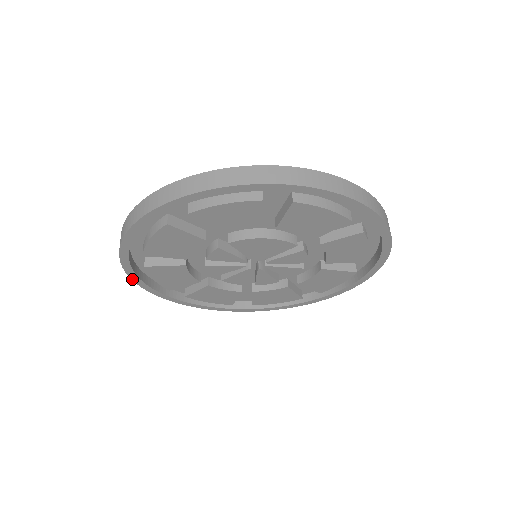
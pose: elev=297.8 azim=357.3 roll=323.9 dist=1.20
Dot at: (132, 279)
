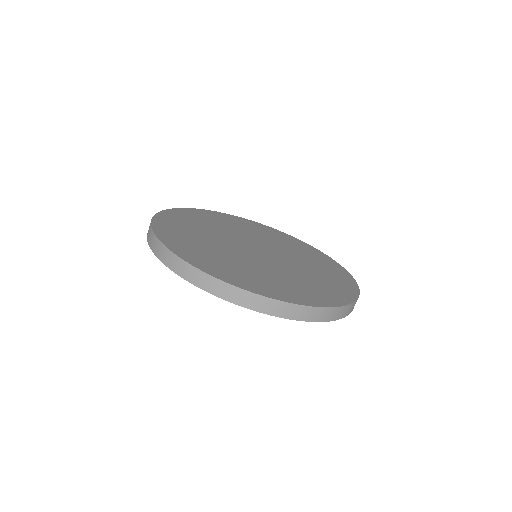
Dot at: occluded
